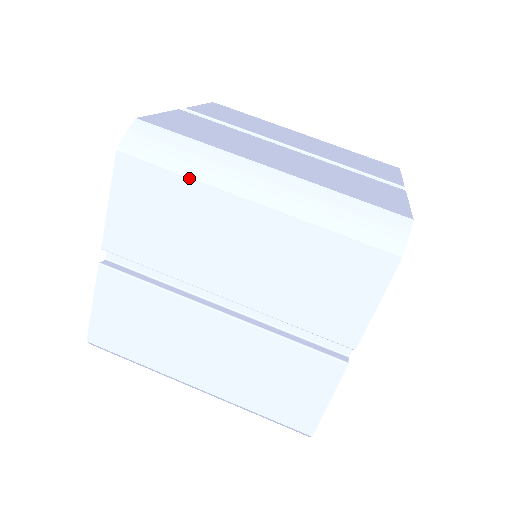
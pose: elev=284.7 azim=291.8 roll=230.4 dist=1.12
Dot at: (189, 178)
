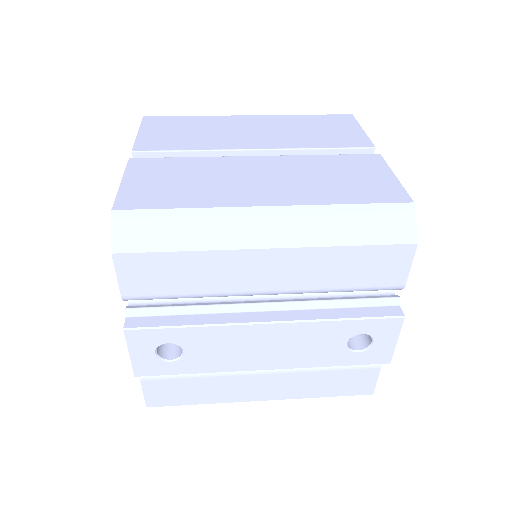
Dot at: (201, 116)
